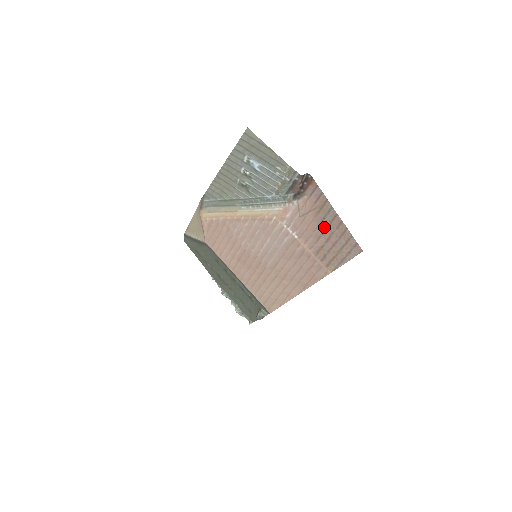
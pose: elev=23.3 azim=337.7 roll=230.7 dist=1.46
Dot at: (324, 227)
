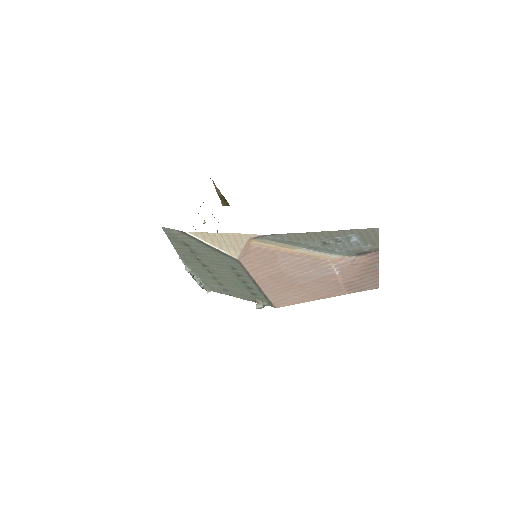
Dot at: (364, 273)
